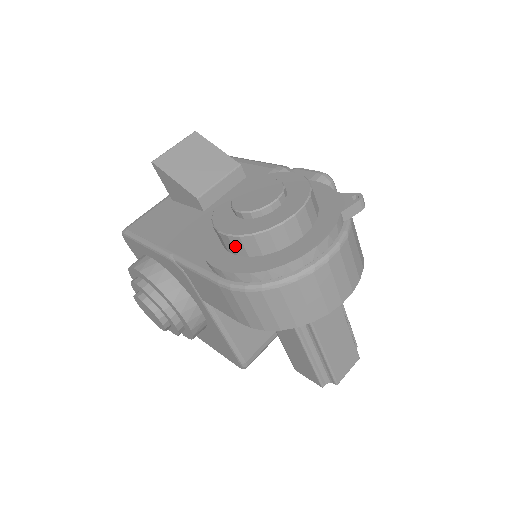
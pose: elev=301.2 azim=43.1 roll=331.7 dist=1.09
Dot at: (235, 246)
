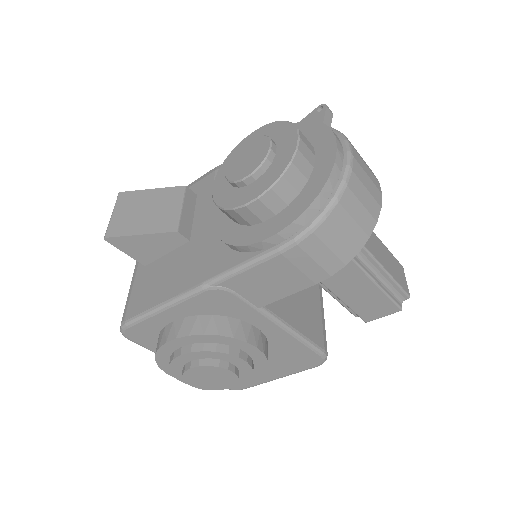
Dot at: (270, 205)
